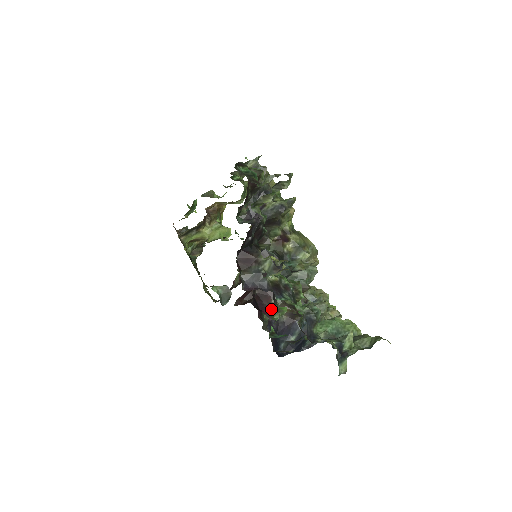
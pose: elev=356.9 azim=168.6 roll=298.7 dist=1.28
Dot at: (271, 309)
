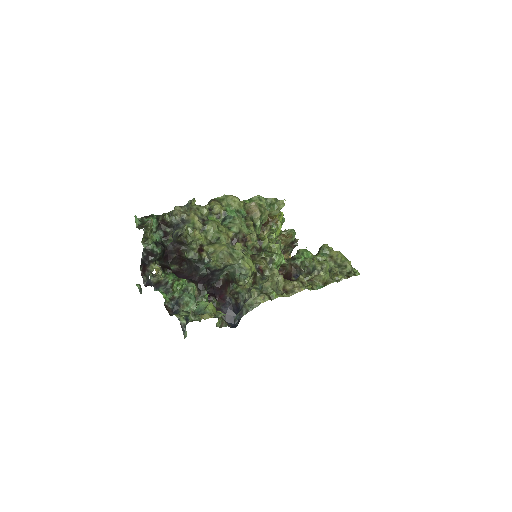
Dot at: (226, 295)
